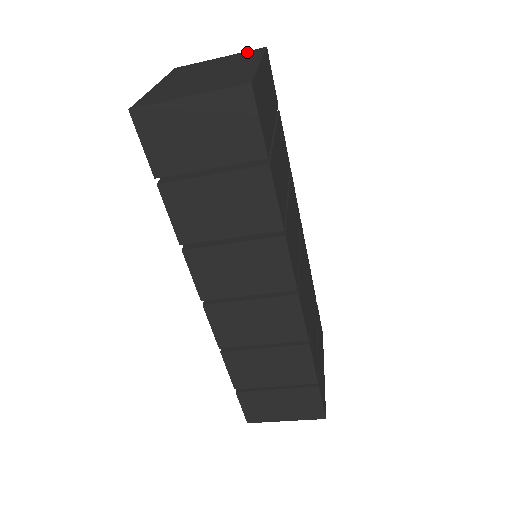
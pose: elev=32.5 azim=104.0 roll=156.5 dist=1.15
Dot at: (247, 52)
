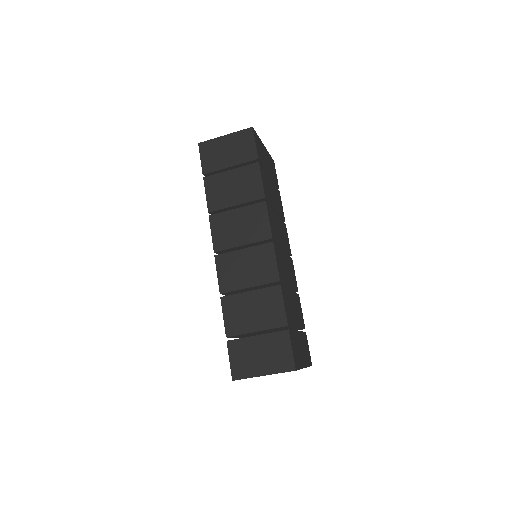
Dot at: occluded
